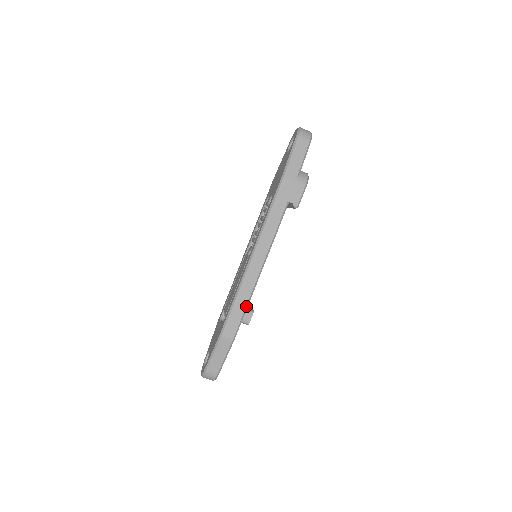
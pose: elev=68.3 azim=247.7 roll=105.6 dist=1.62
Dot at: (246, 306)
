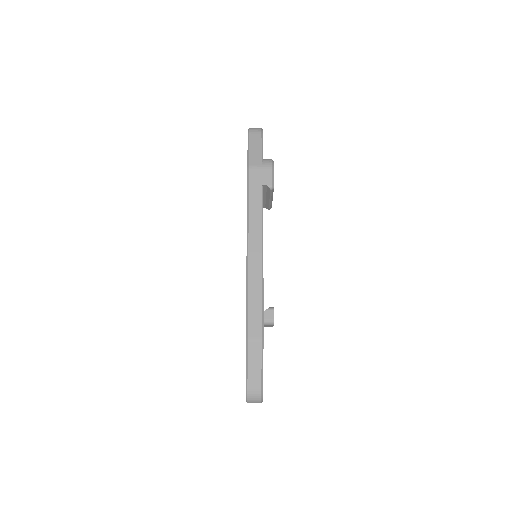
Dot at: (261, 299)
